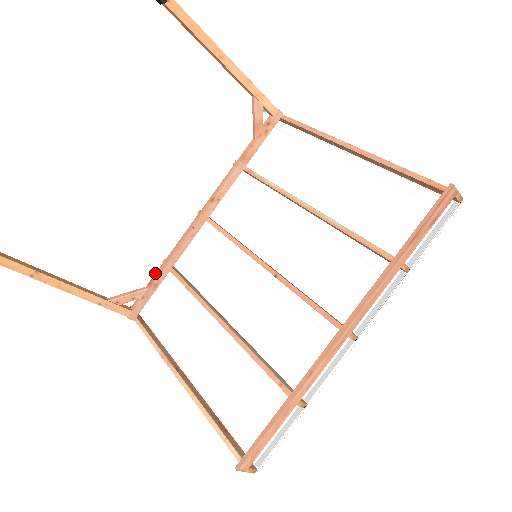
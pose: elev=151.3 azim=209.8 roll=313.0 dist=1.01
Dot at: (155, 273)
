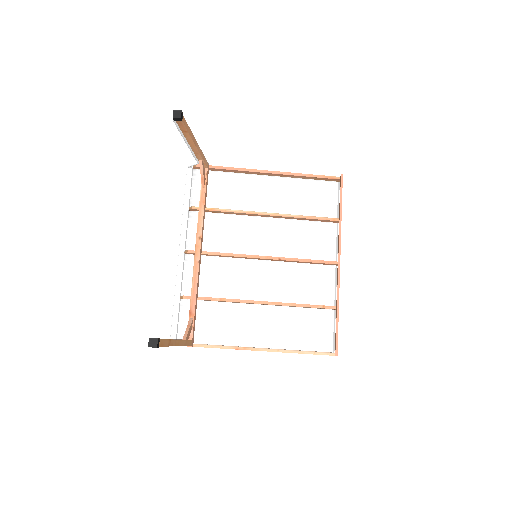
Dot at: (190, 306)
